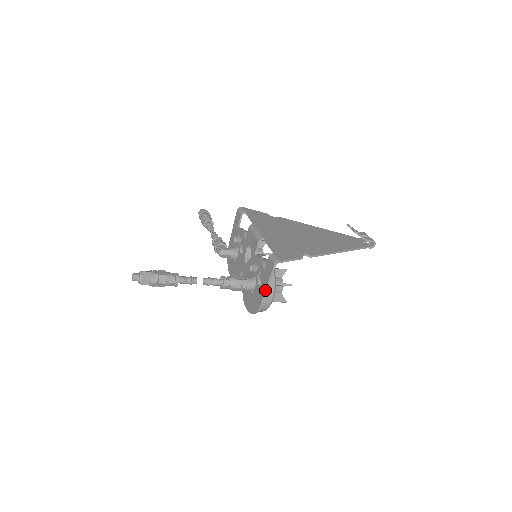
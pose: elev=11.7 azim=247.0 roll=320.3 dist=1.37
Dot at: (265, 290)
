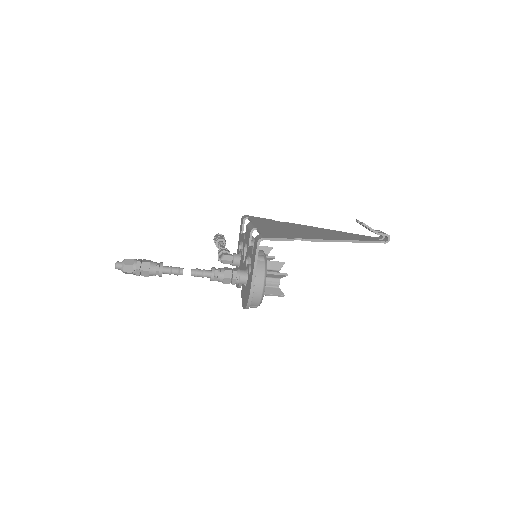
Dot at: (252, 274)
